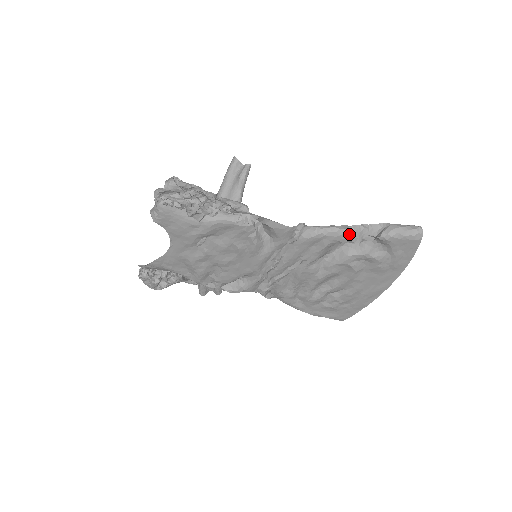
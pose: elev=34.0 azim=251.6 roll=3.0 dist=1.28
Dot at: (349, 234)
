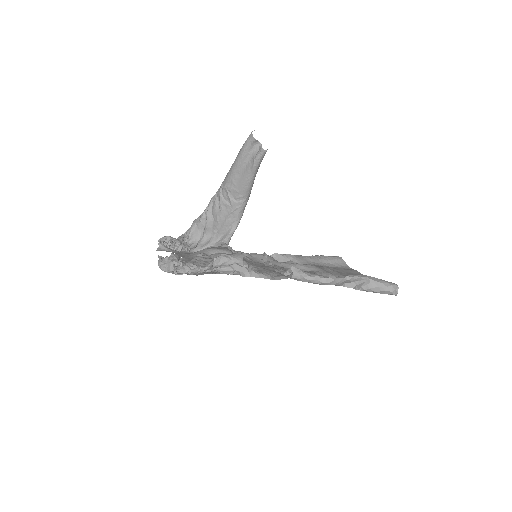
Dot at: occluded
